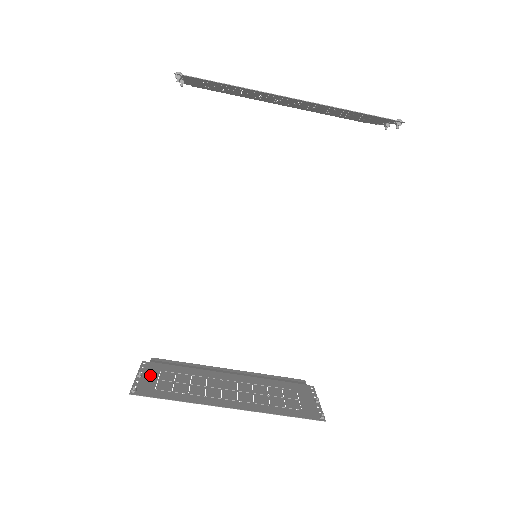
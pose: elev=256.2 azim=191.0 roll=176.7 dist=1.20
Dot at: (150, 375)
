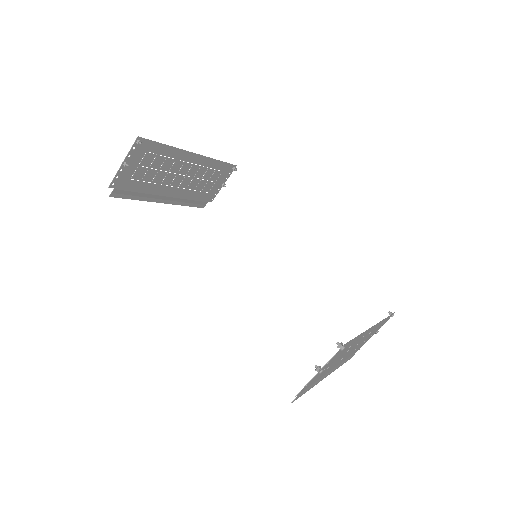
Dot at: occluded
